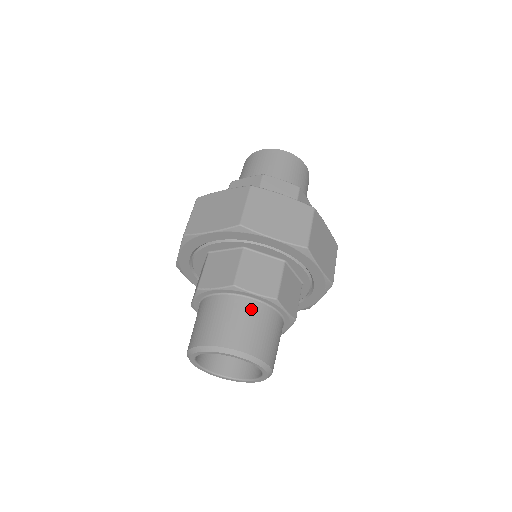
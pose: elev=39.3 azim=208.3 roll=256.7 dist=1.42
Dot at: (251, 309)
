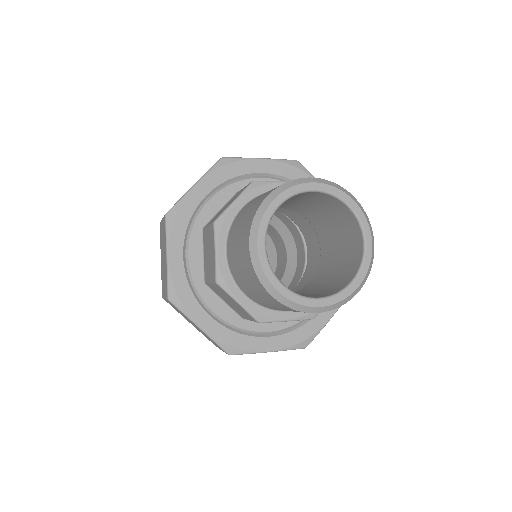
Dot at: occluded
